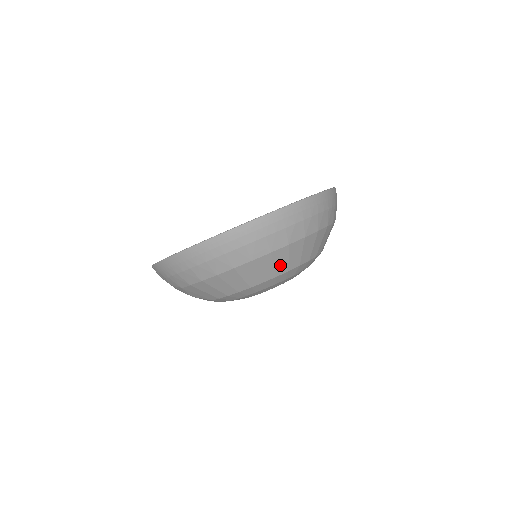
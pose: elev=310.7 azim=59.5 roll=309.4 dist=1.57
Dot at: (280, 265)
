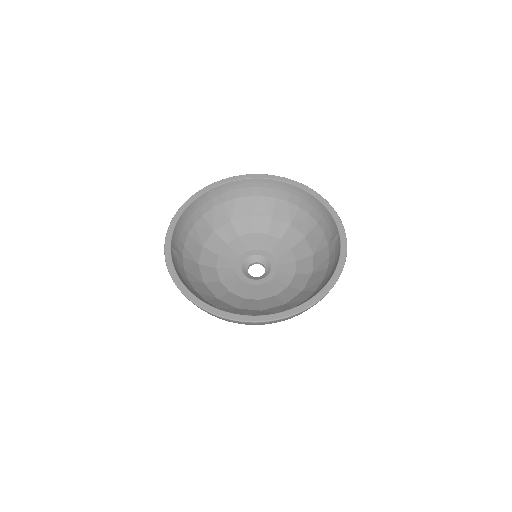
Dot at: occluded
